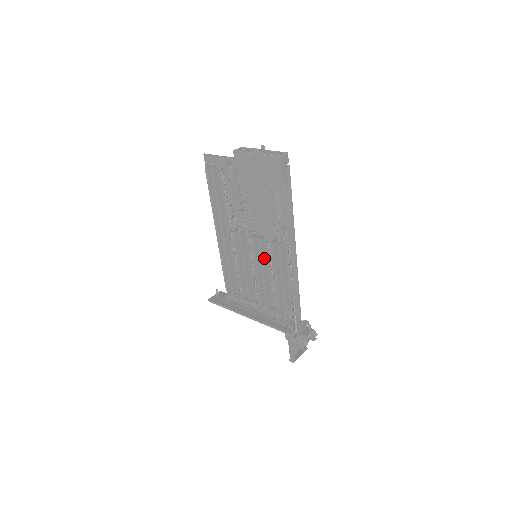
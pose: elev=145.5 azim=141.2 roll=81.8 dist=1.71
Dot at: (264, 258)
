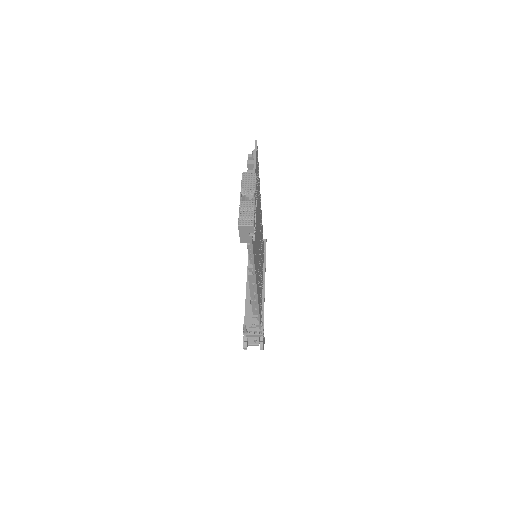
Dot at: occluded
